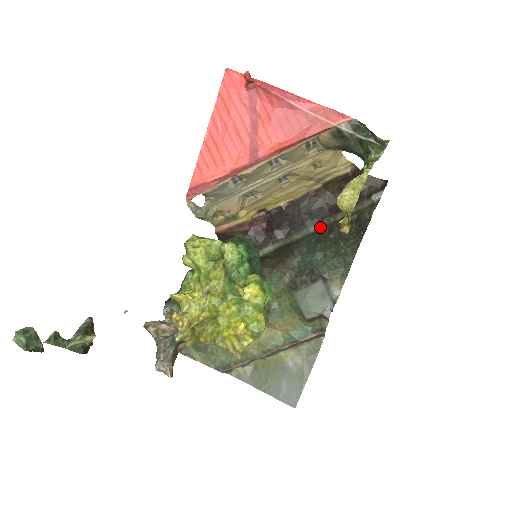
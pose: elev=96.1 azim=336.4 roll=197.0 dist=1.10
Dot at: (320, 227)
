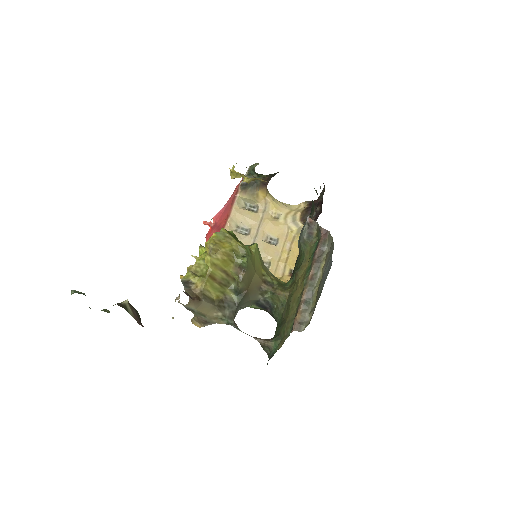
Dot at: occluded
